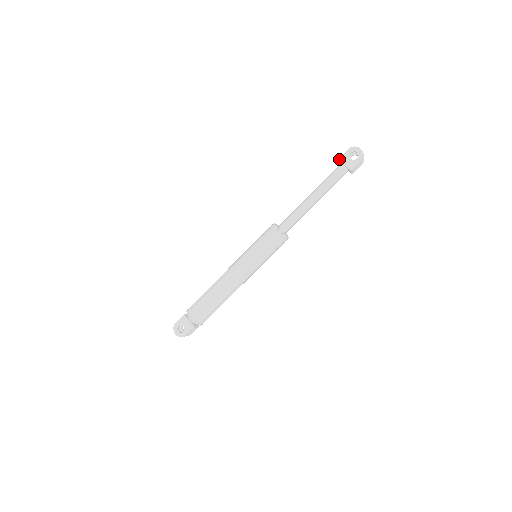
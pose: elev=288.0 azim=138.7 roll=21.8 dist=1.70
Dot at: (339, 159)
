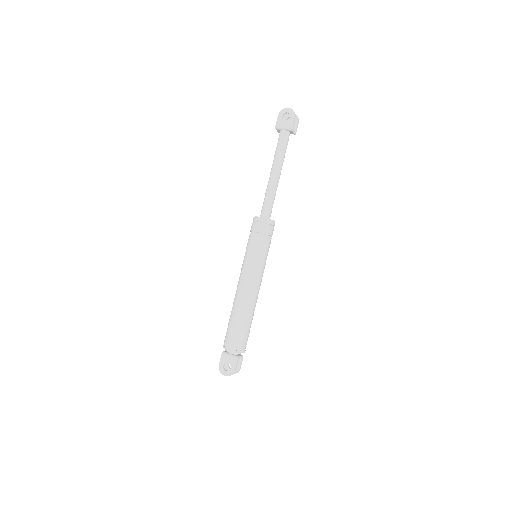
Dot at: (276, 128)
